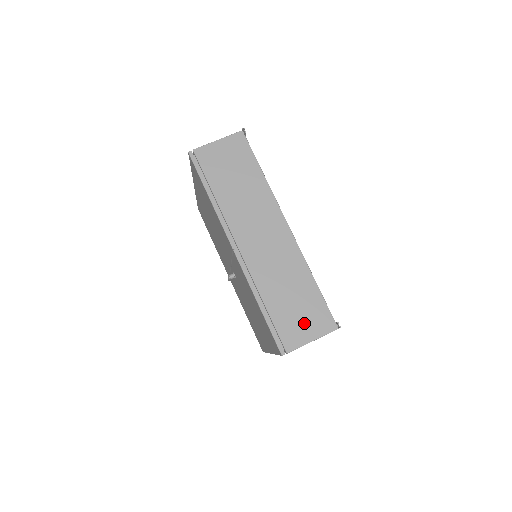
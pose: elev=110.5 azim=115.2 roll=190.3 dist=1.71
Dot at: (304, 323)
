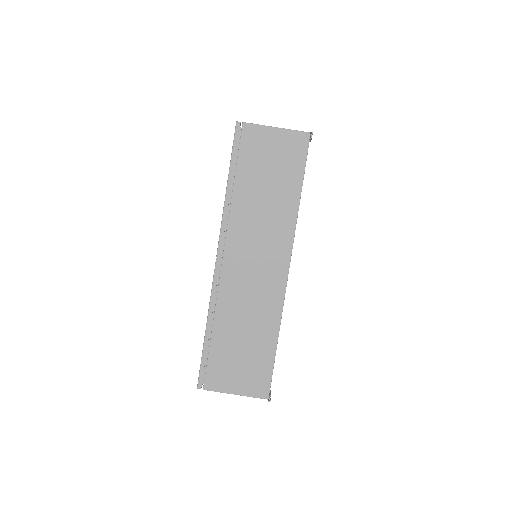
Dot at: (239, 373)
